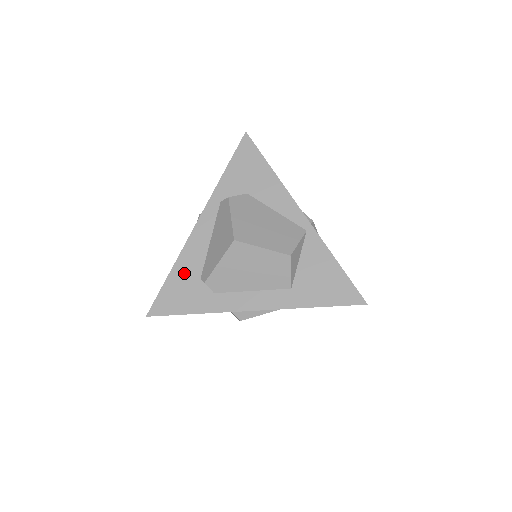
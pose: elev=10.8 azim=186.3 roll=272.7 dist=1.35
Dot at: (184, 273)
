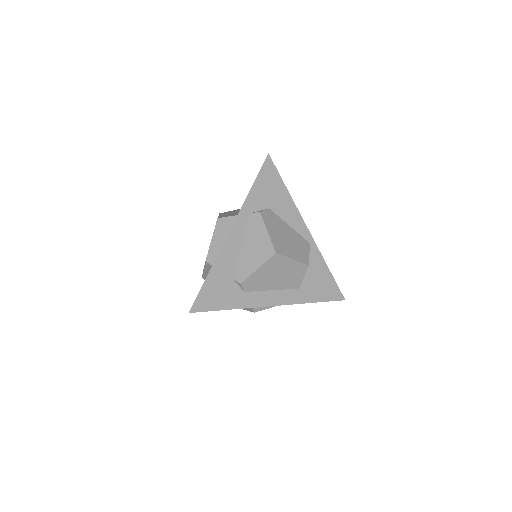
Dot at: (220, 274)
